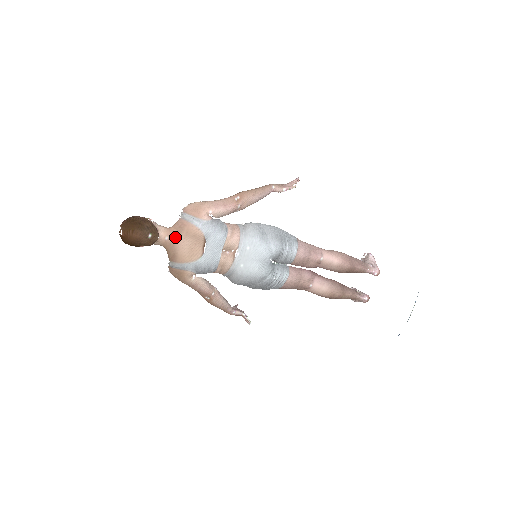
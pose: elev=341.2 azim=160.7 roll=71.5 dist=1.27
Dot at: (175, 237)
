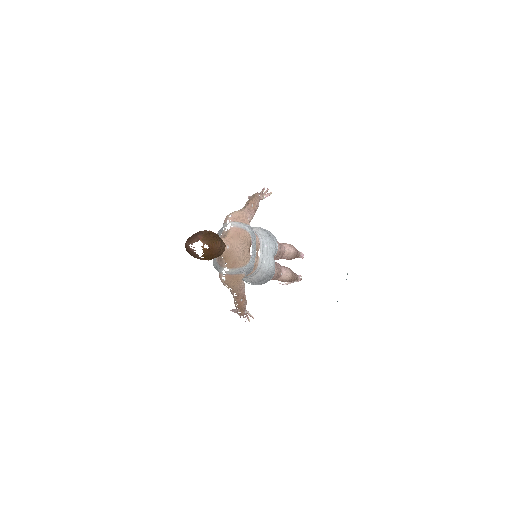
Dot at: (234, 244)
